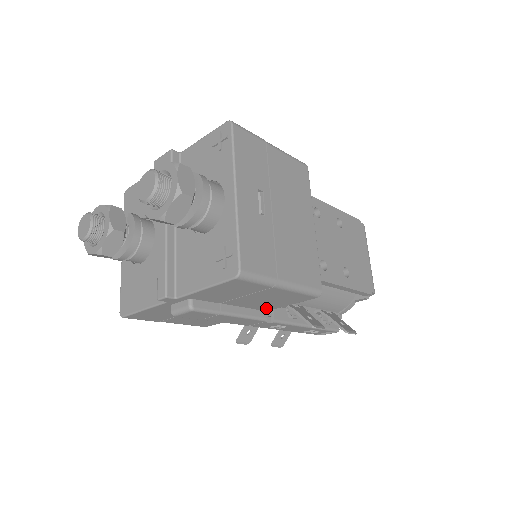
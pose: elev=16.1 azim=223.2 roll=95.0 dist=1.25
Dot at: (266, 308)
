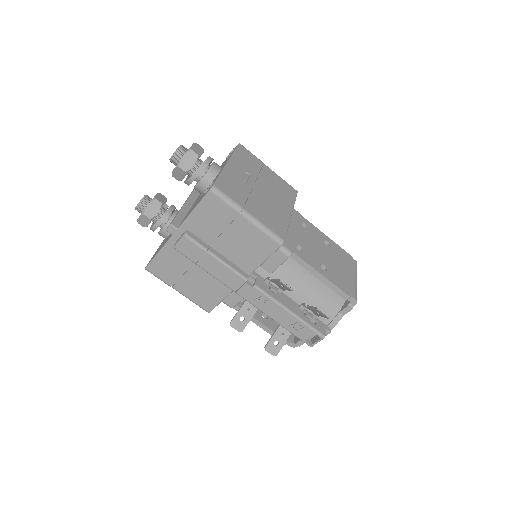
Dot at: (247, 267)
